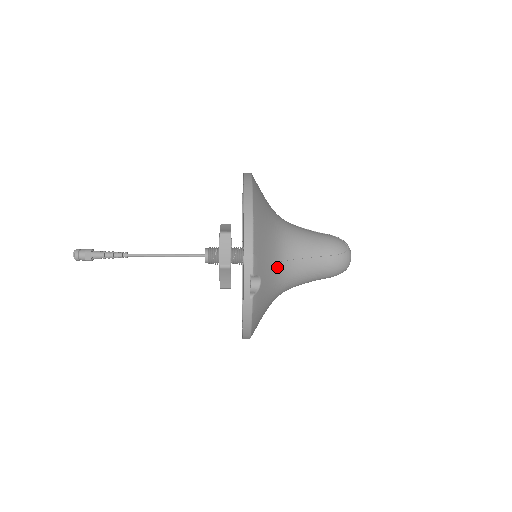
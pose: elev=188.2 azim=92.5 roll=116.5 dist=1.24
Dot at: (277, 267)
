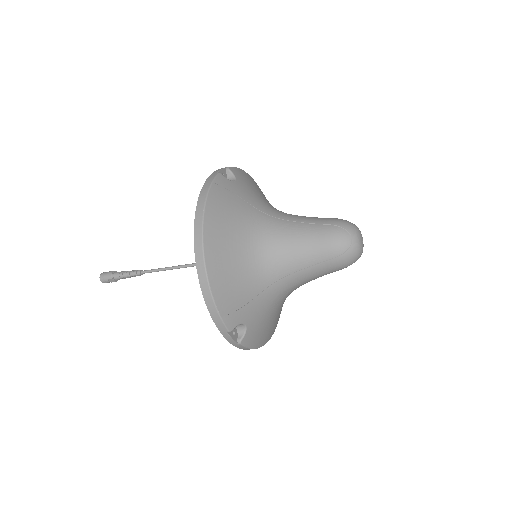
Dot at: (265, 294)
